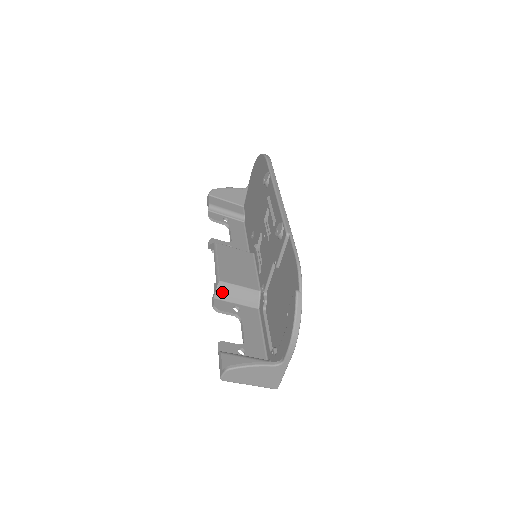
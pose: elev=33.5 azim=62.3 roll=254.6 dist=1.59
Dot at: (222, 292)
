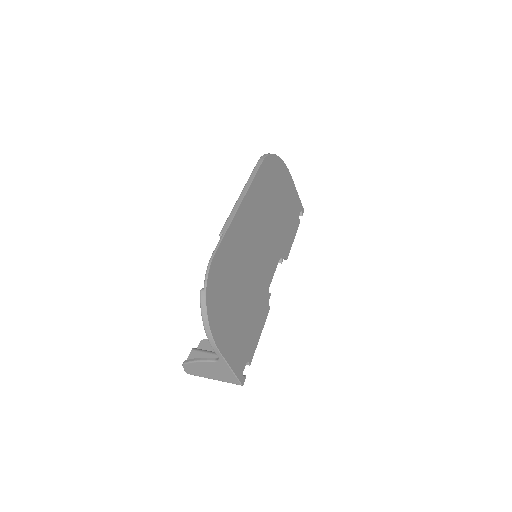
Dot at: occluded
